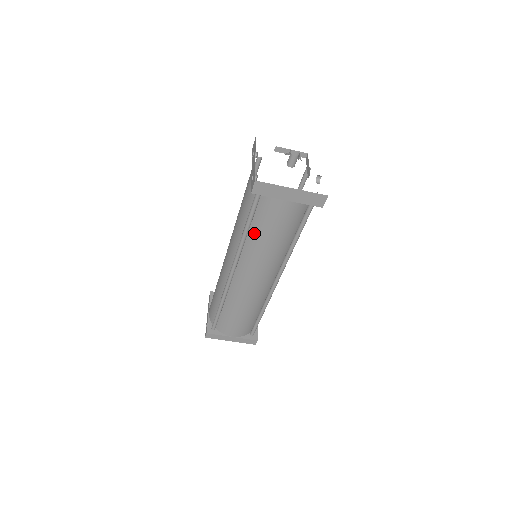
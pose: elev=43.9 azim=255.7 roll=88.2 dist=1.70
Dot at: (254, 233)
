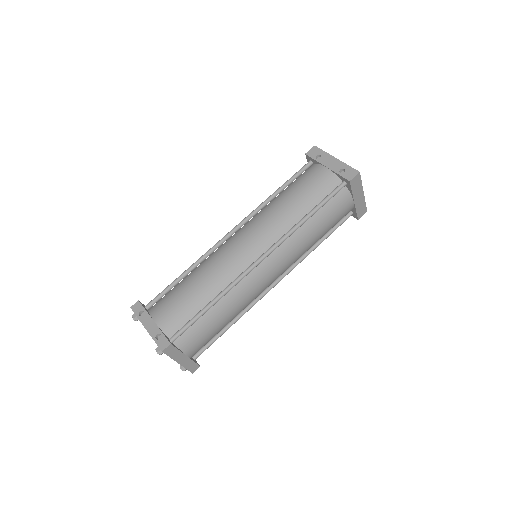
Dot at: (312, 222)
